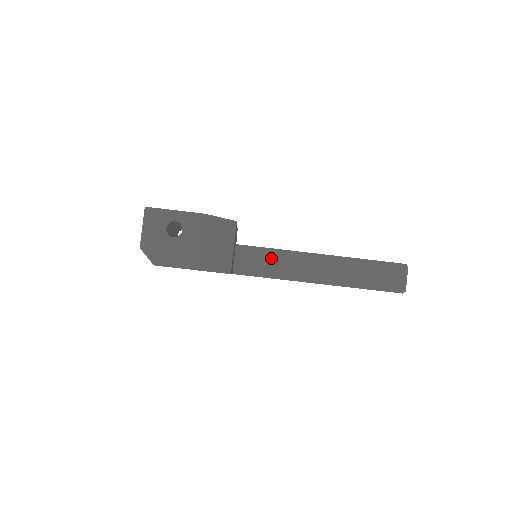
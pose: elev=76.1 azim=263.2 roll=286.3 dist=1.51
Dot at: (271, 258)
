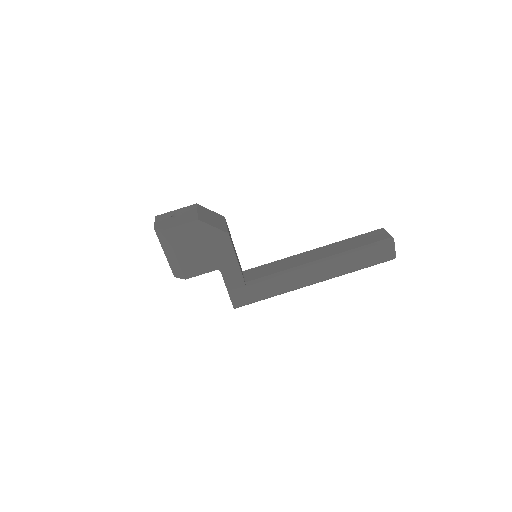
Dot at: (273, 265)
